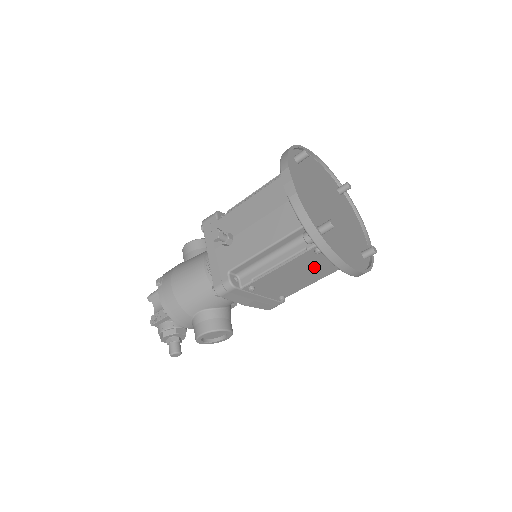
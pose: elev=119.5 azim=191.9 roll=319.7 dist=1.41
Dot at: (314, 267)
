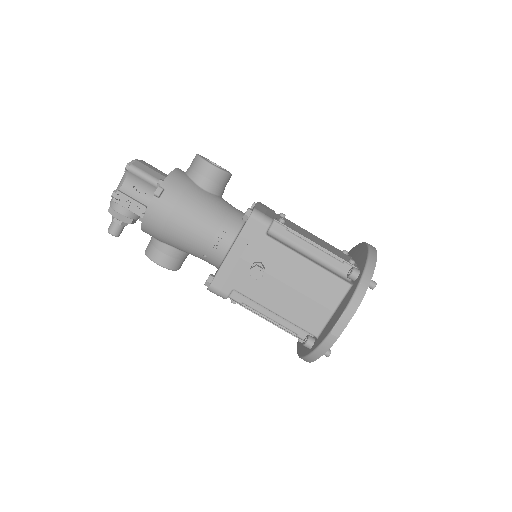
Dot at: occluded
